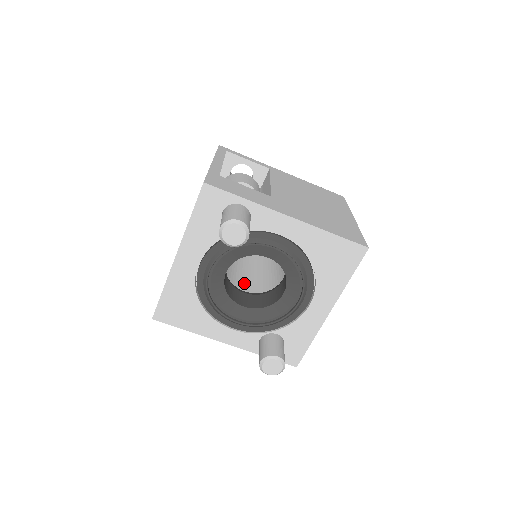
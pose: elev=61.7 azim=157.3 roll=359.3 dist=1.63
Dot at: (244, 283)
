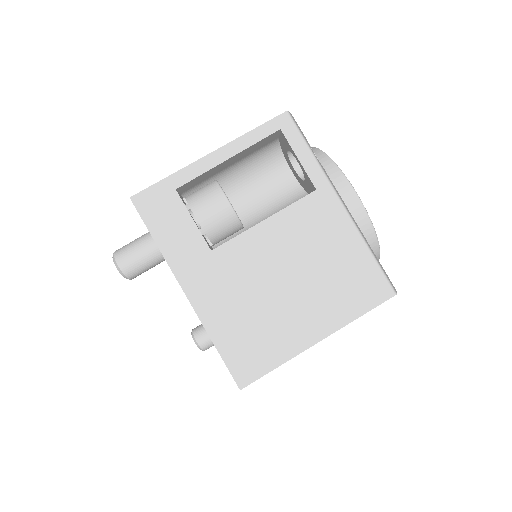
Dot at: occluded
